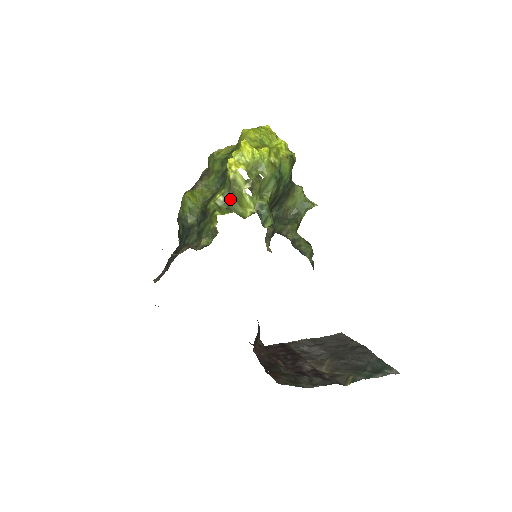
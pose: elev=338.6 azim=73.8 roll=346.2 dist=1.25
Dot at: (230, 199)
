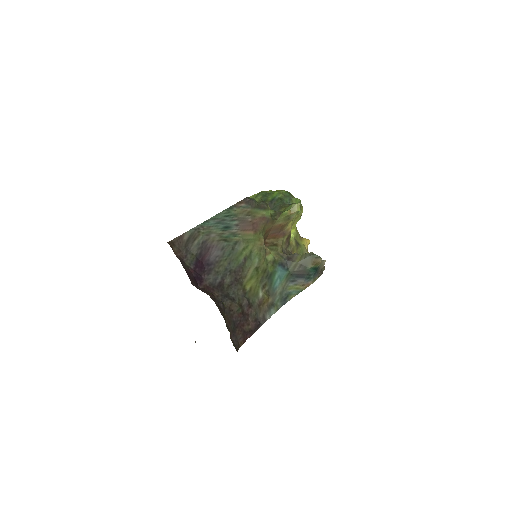
Dot at: occluded
